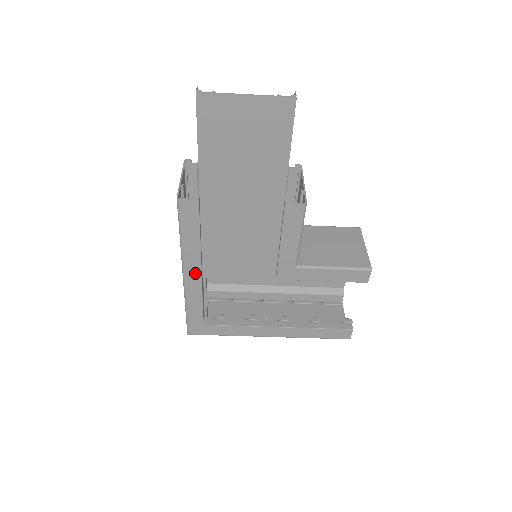
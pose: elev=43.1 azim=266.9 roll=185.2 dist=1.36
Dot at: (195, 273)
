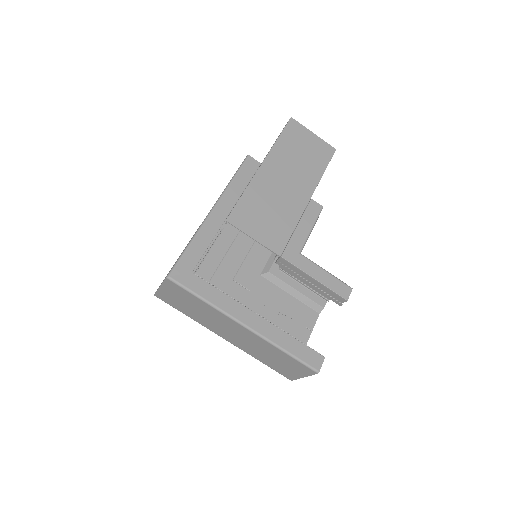
Dot at: (223, 213)
